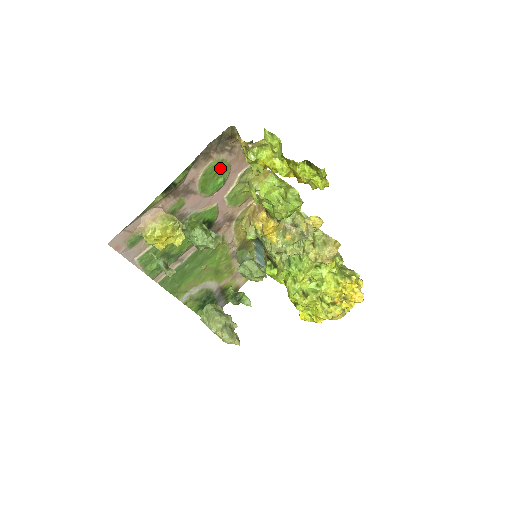
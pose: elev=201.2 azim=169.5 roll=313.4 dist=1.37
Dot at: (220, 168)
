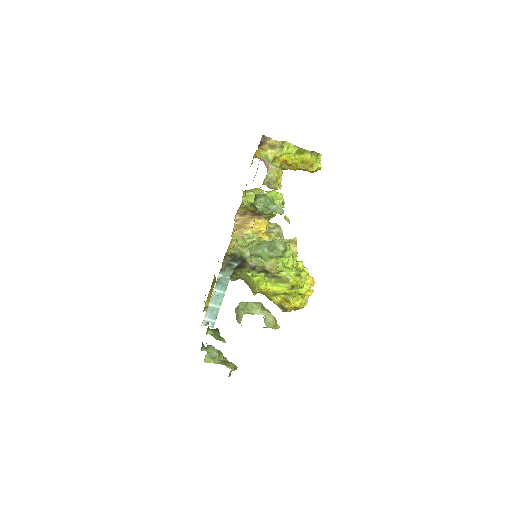
Dot at: occluded
